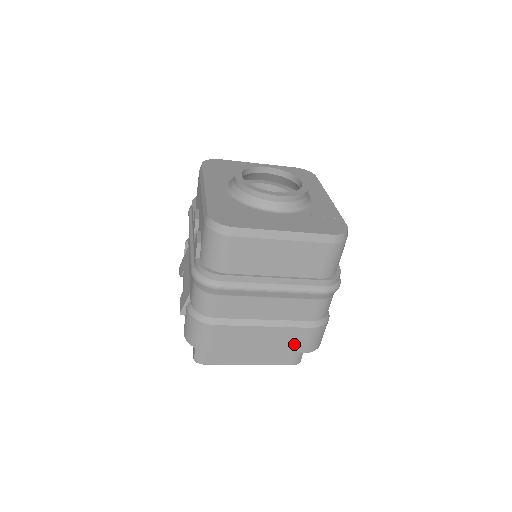
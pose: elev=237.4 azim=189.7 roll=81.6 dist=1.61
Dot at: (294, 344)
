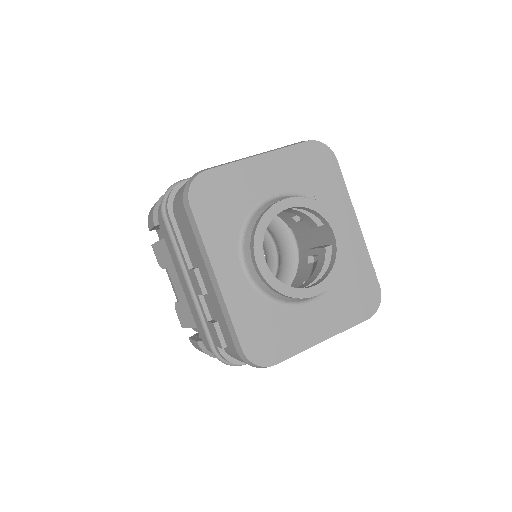
Dot at: occluded
